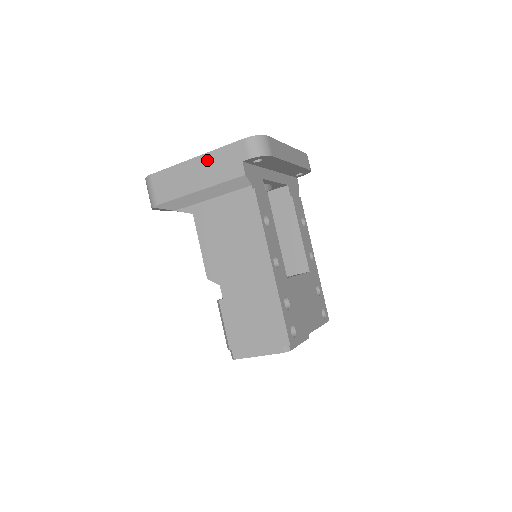
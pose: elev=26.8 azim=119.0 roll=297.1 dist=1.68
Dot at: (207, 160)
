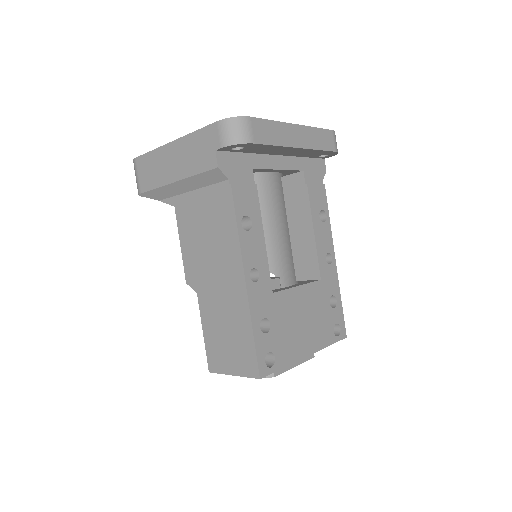
Dot at: (183, 145)
